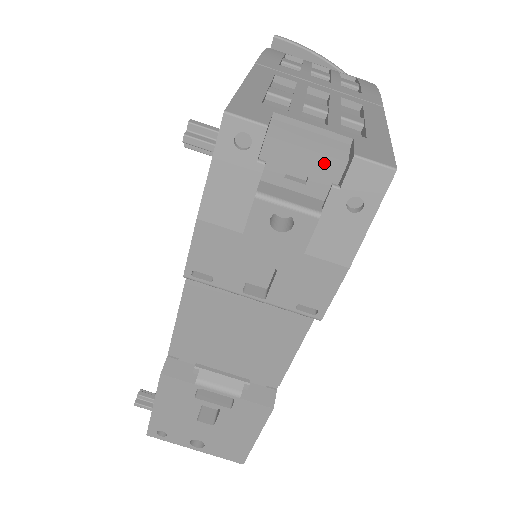
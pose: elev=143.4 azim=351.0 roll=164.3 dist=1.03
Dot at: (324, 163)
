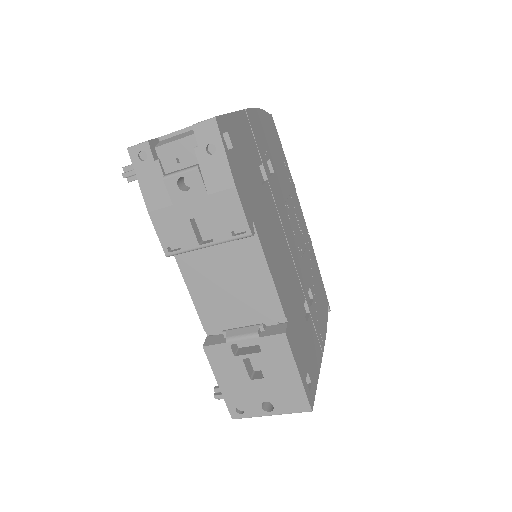
Dot at: (188, 142)
